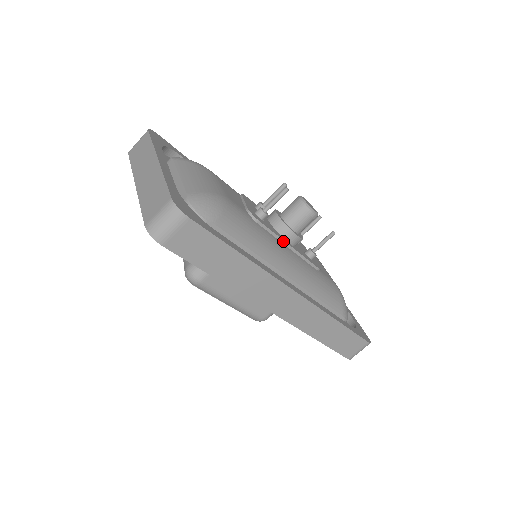
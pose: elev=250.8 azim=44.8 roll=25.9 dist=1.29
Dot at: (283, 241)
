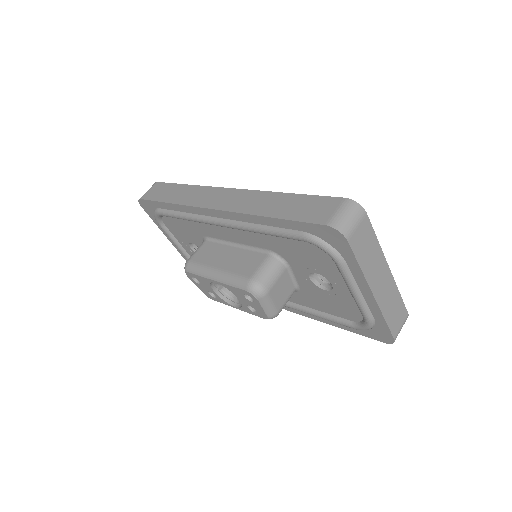
Dot at: occluded
